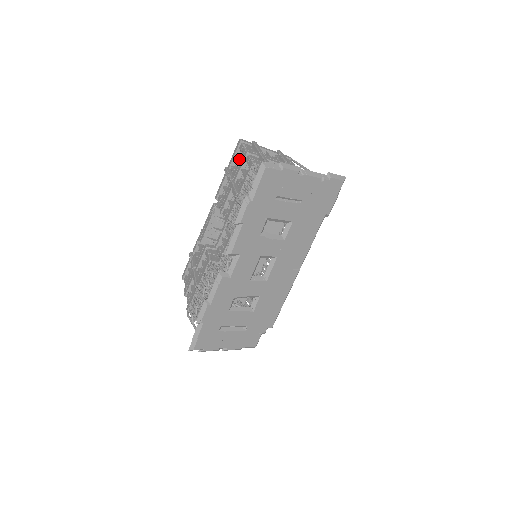
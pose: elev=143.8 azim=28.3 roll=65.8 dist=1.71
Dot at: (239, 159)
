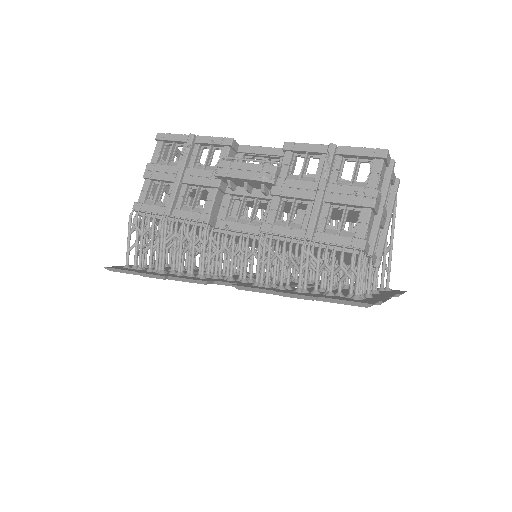
Dot at: (358, 186)
